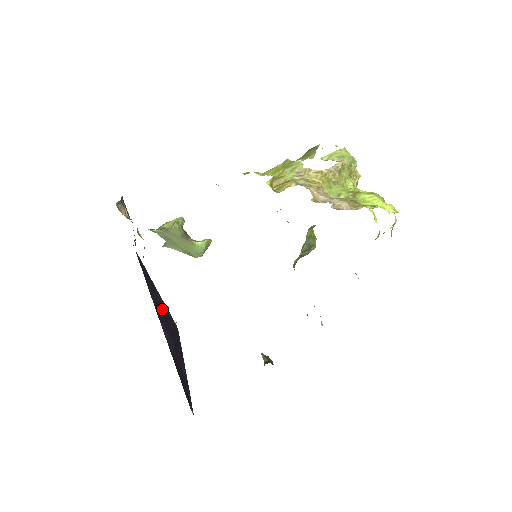
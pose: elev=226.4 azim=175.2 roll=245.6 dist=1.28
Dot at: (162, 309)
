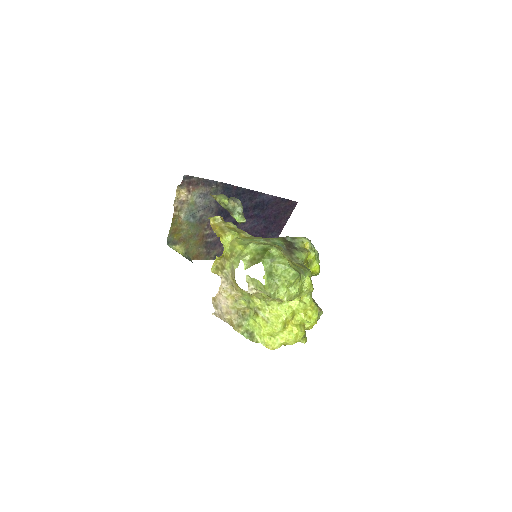
Dot at: (260, 205)
